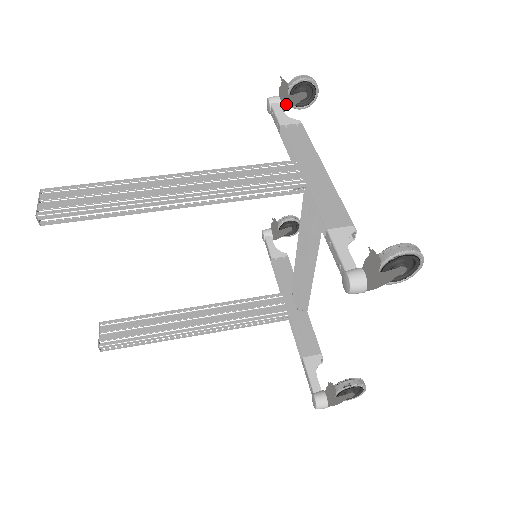
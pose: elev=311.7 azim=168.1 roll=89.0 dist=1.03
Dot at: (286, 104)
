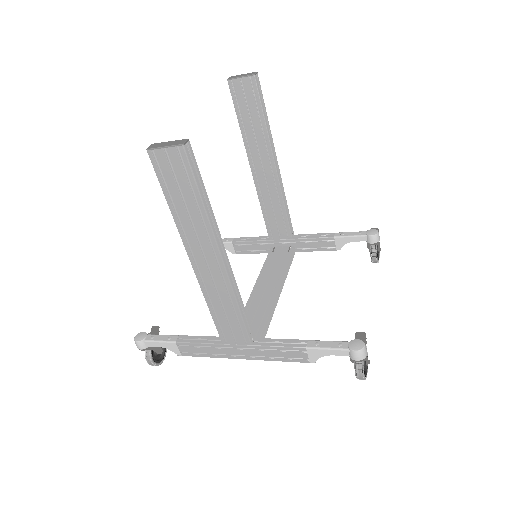
Dot at: occluded
